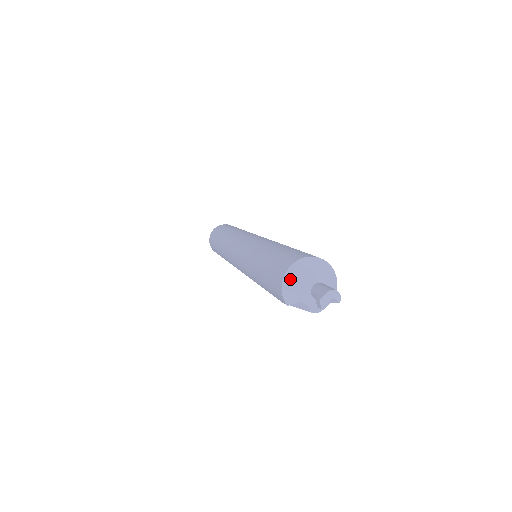
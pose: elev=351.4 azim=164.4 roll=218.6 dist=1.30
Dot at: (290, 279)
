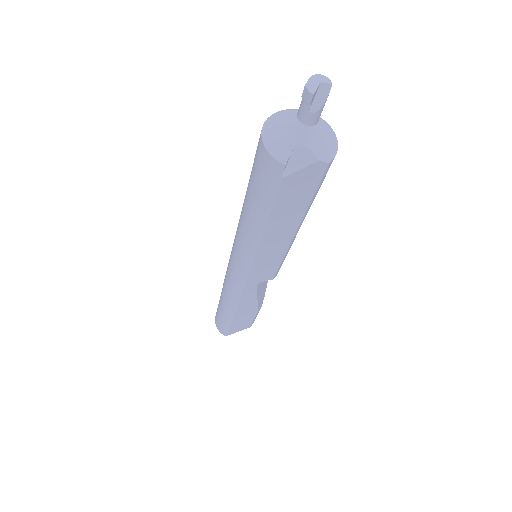
Dot at: (269, 132)
